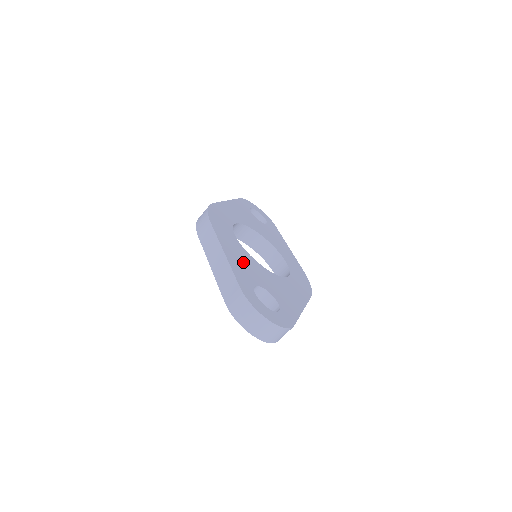
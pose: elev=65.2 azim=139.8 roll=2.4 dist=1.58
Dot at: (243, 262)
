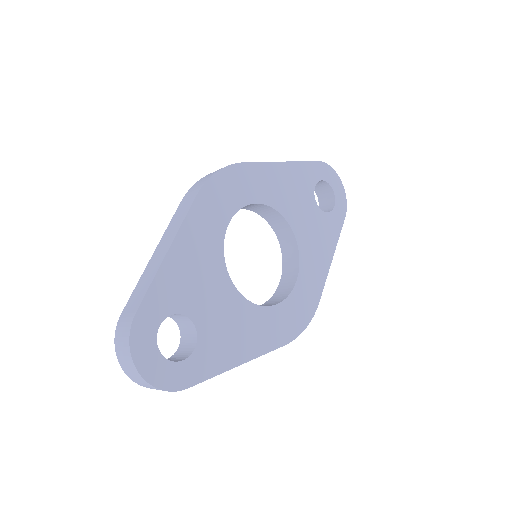
Dot at: (194, 271)
